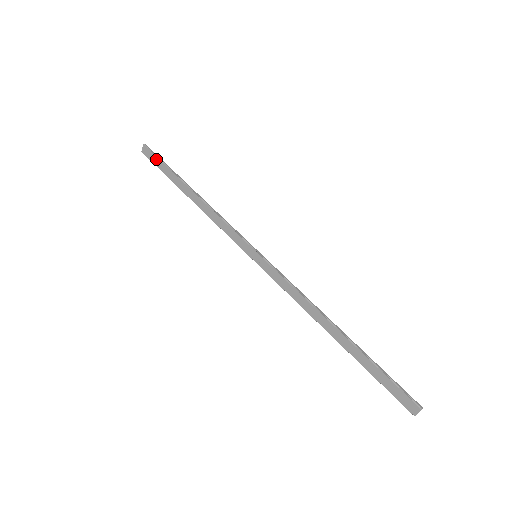
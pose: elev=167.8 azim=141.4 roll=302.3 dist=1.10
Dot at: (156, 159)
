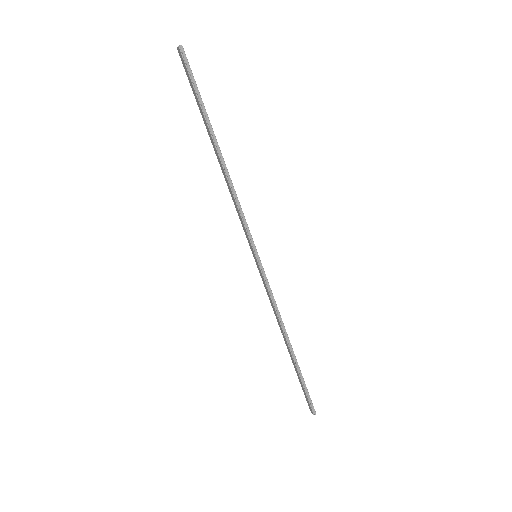
Dot at: (190, 79)
